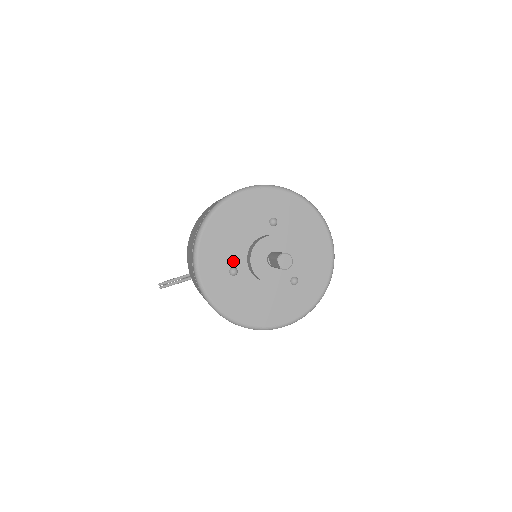
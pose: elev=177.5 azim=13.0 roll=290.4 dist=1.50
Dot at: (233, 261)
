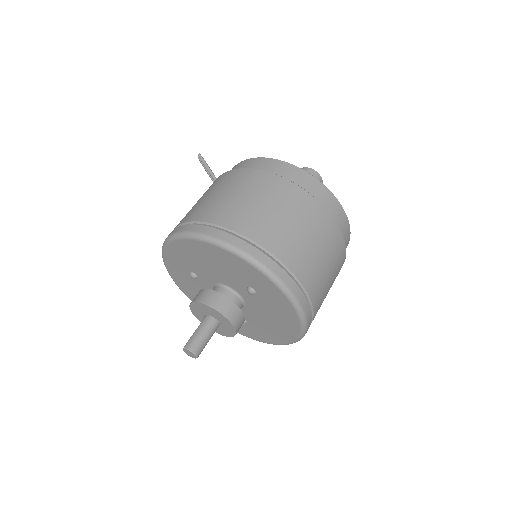
Dot at: (197, 272)
